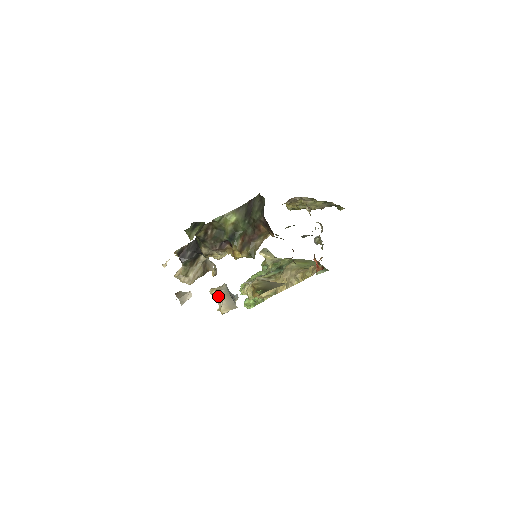
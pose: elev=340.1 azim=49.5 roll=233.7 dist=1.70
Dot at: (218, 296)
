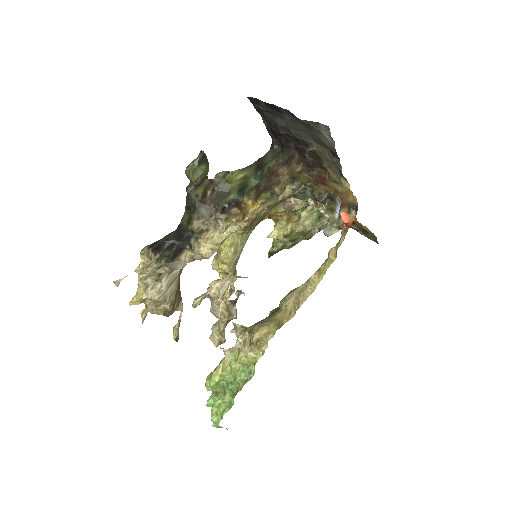
Dot at: (218, 279)
